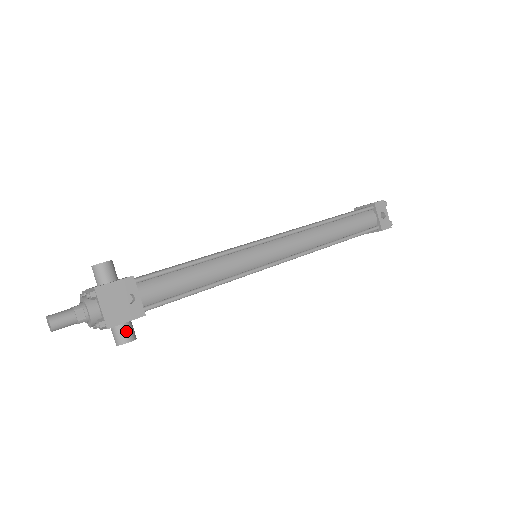
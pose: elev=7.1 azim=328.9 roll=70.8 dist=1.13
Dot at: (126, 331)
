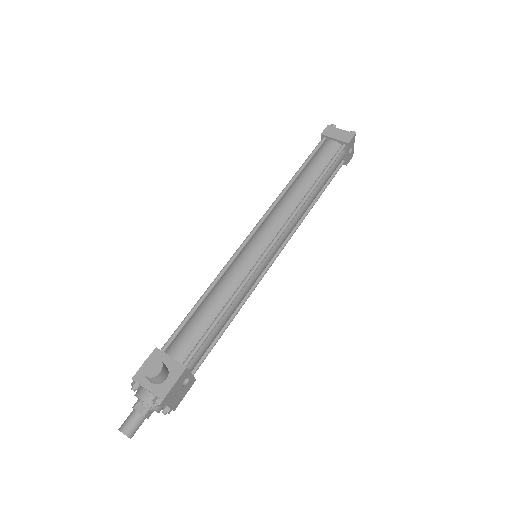
Dot at: occluded
